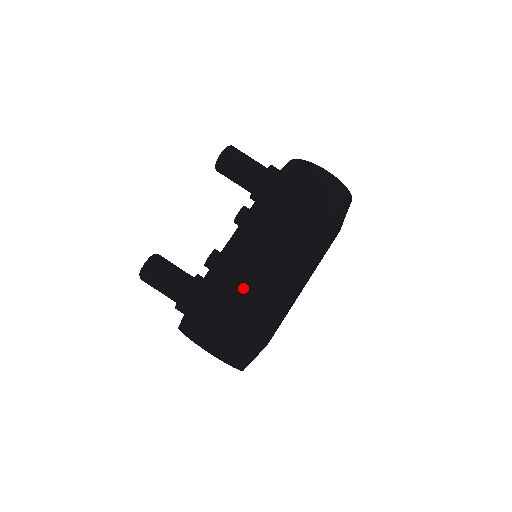
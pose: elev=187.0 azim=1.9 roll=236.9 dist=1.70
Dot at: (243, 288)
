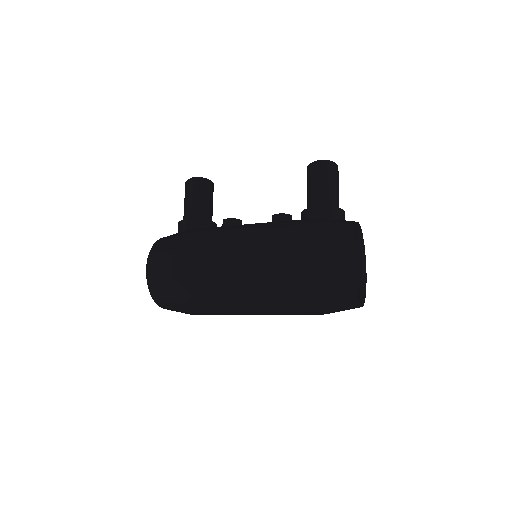
Dot at: (202, 257)
